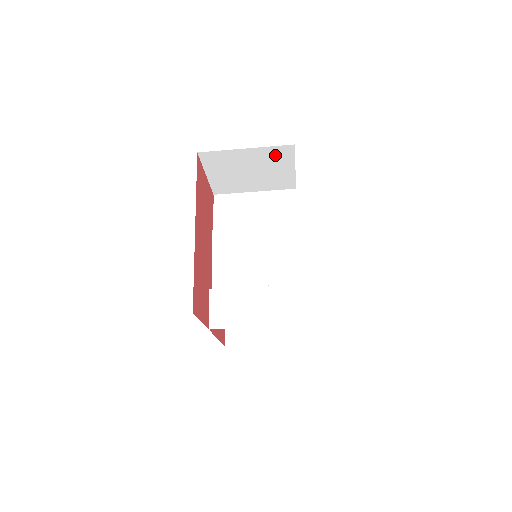
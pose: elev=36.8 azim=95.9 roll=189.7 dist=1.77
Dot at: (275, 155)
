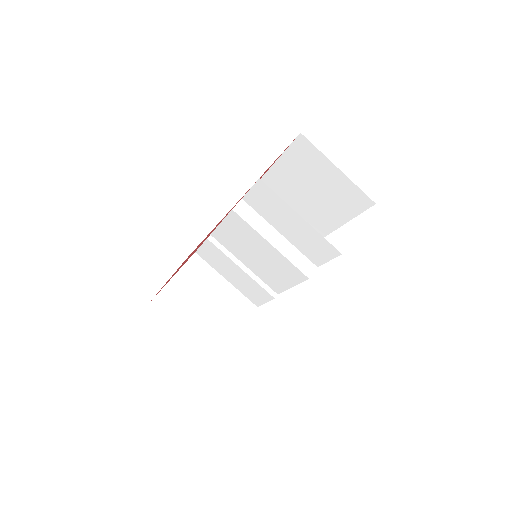
Dot at: occluded
